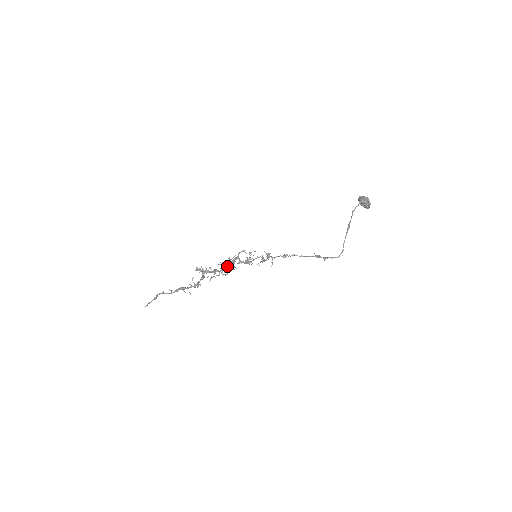
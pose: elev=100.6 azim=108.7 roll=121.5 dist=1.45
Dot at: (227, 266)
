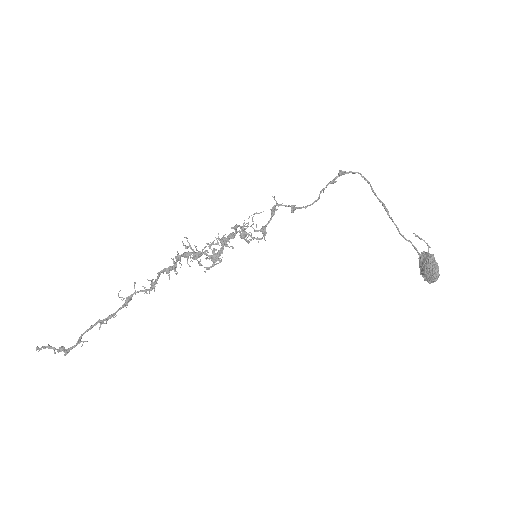
Dot at: (213, 256)
